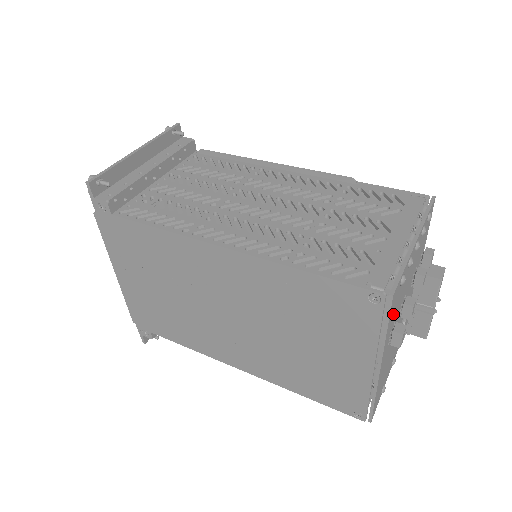
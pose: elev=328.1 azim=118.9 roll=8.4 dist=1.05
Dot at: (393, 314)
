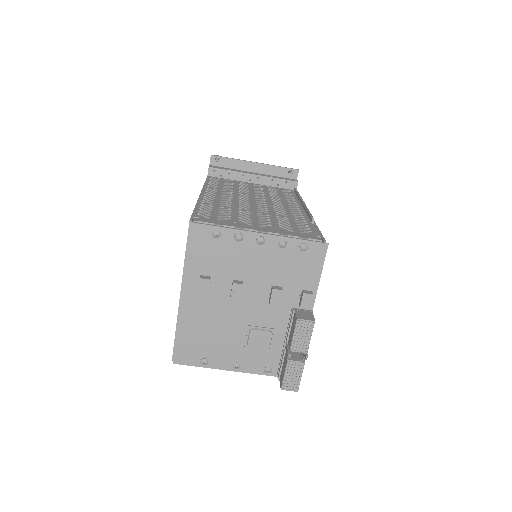
Dot at: (203, 257)
